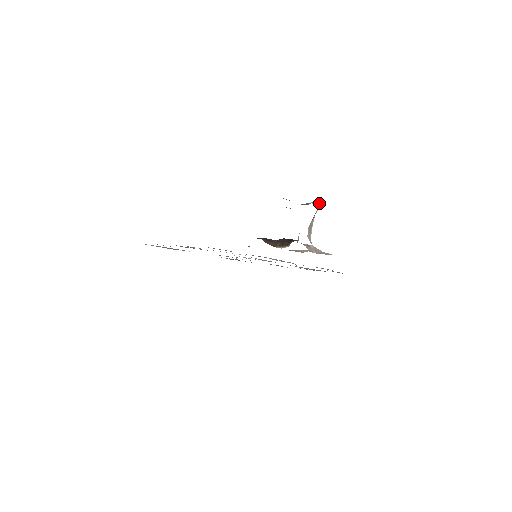
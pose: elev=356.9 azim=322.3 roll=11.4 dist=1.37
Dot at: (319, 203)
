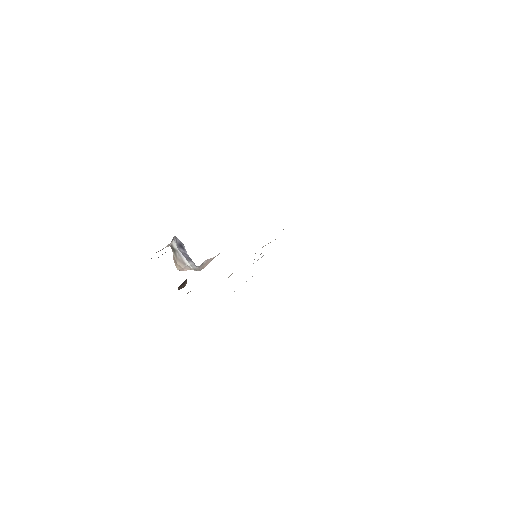
Dot at: (172, 240)
